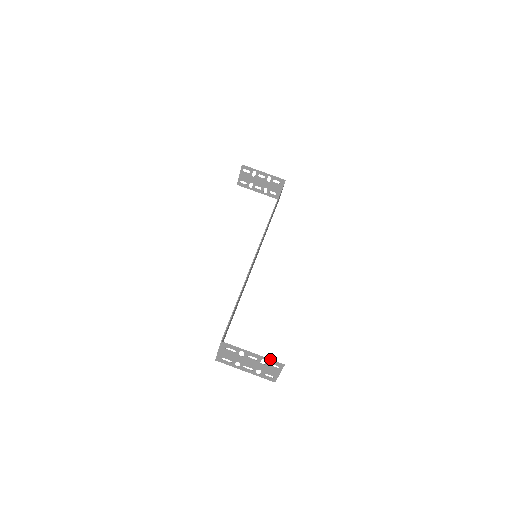
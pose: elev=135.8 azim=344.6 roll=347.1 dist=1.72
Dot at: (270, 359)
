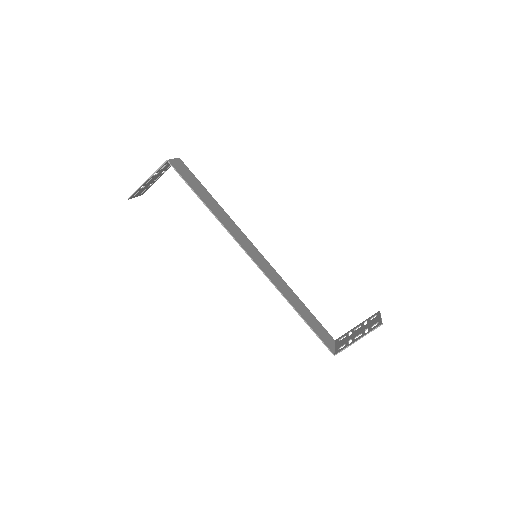
Dot at: occluded
